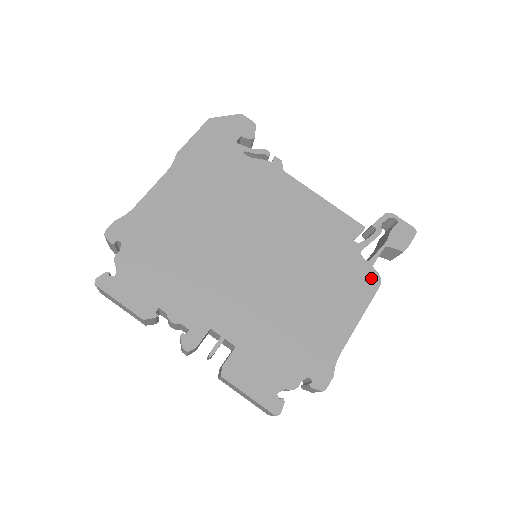
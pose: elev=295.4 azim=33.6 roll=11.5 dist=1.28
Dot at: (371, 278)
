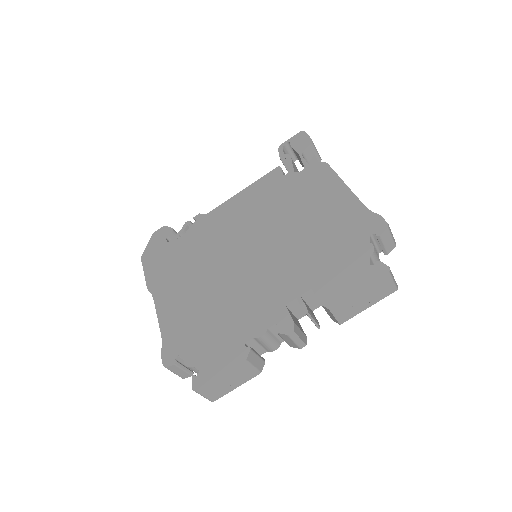
Dot at: (318, 169)
